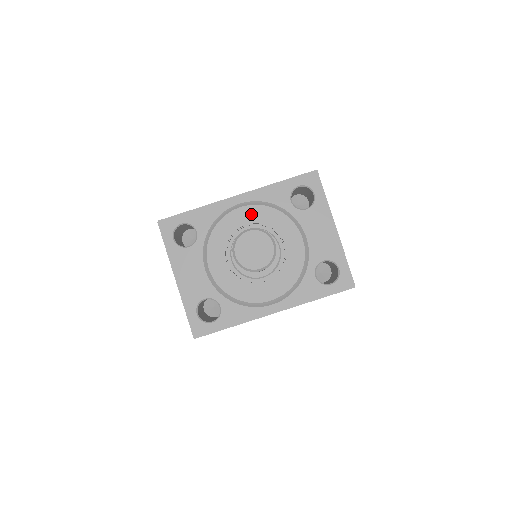
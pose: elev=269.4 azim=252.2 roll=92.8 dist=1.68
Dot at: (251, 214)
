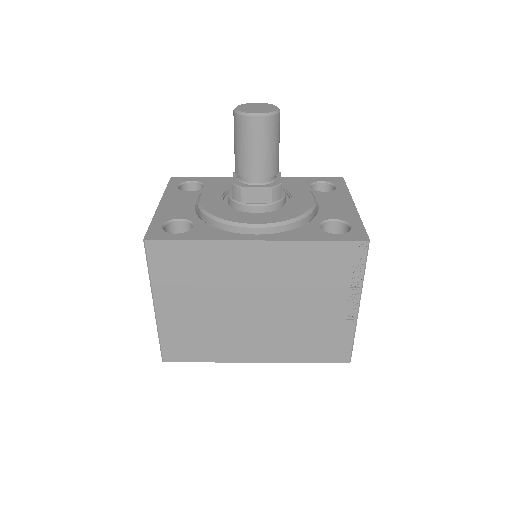
Dot at: occluded
